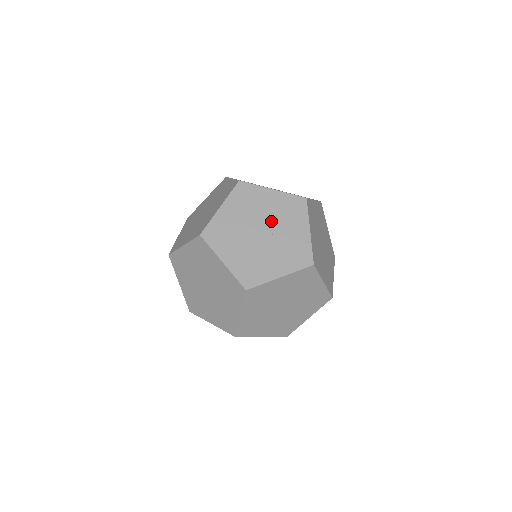
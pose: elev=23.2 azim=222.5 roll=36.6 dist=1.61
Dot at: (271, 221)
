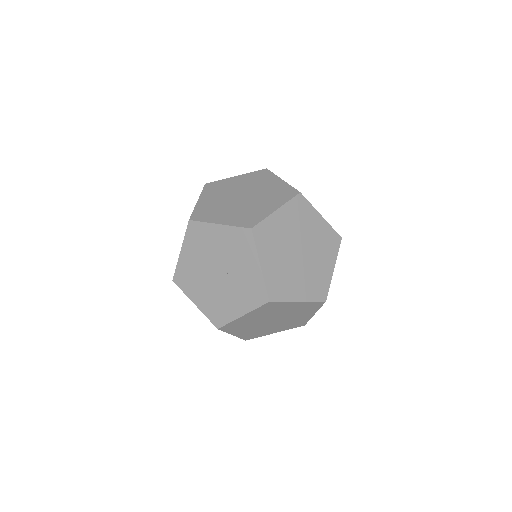
Dot at: (224, 260)
